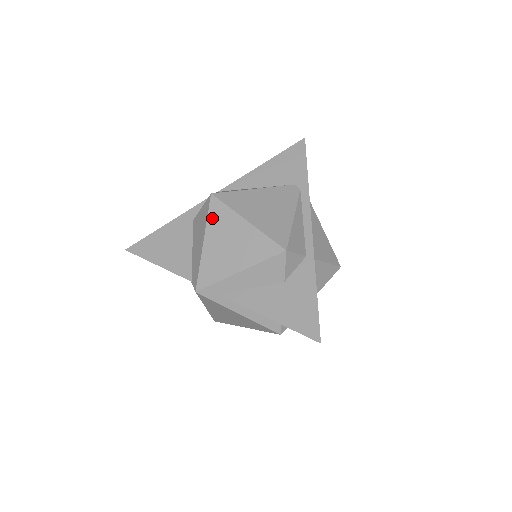
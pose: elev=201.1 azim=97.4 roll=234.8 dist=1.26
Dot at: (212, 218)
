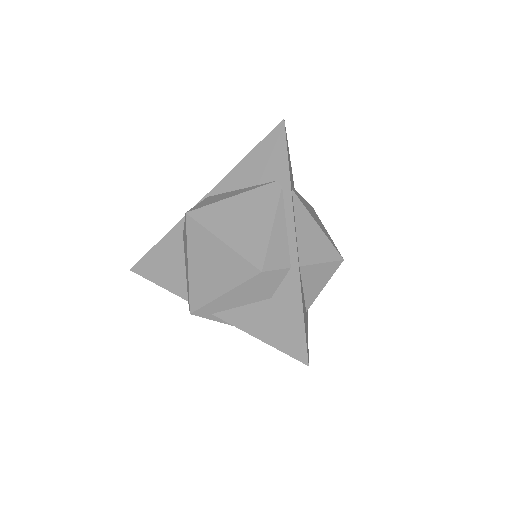
Dot at: (191, 239)
